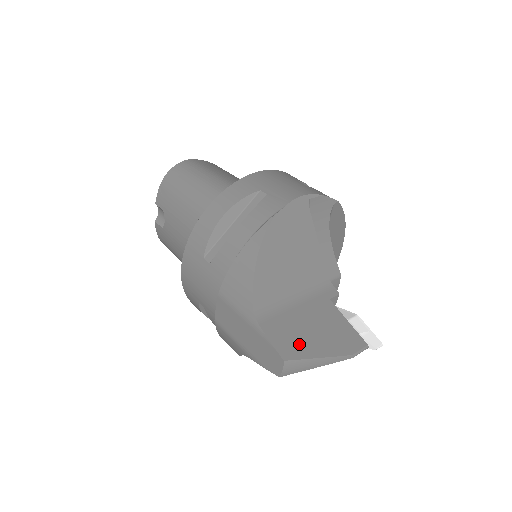
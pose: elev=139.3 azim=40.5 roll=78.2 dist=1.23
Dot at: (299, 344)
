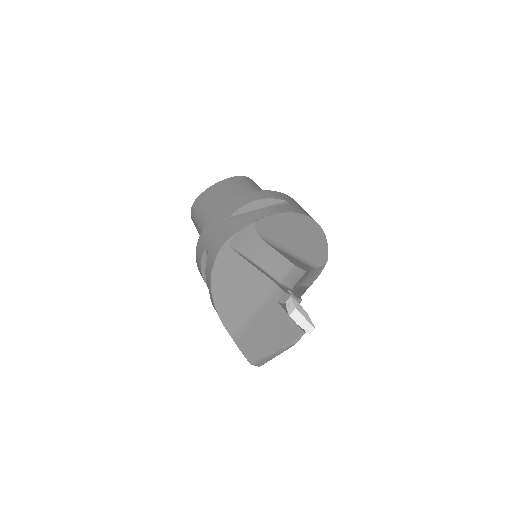
Dot at: (258, 349)
